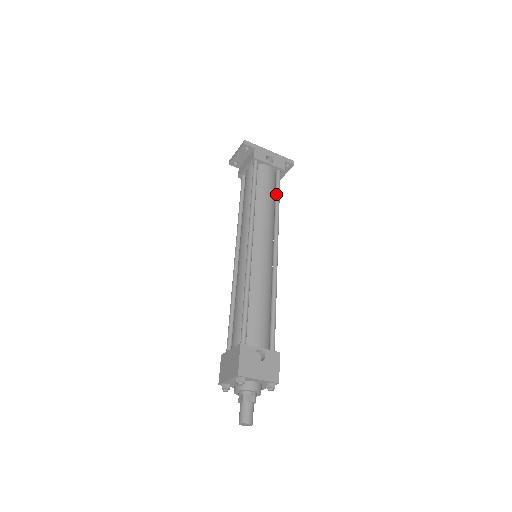
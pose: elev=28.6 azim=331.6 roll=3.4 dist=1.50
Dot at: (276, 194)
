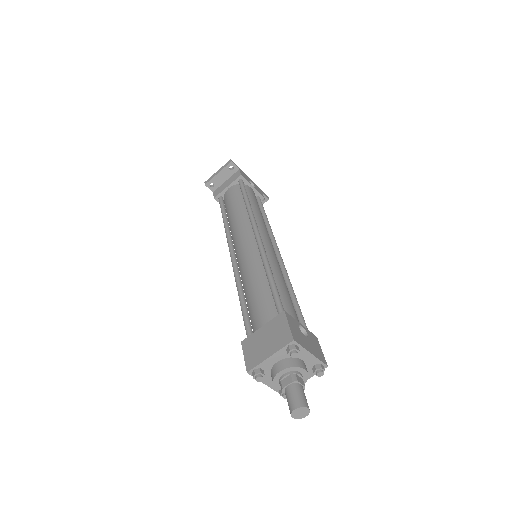
Dot at: (263, 212)
